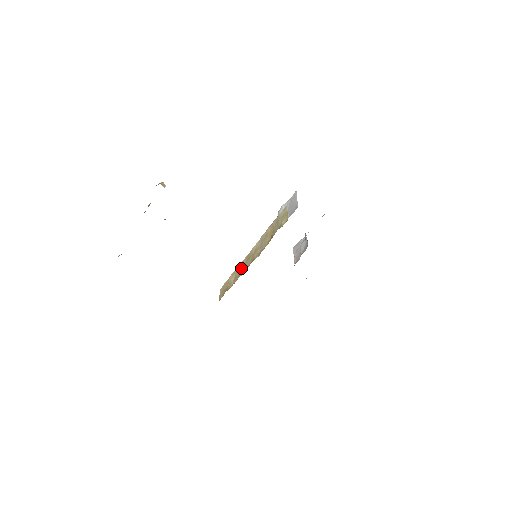
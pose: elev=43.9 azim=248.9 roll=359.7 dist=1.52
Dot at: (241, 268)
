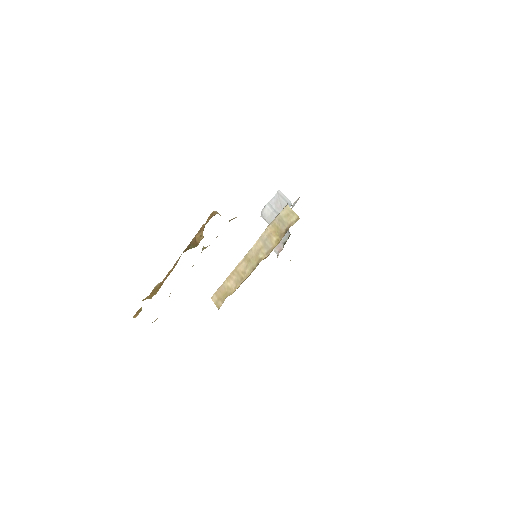
Dot at: (241, 271)
